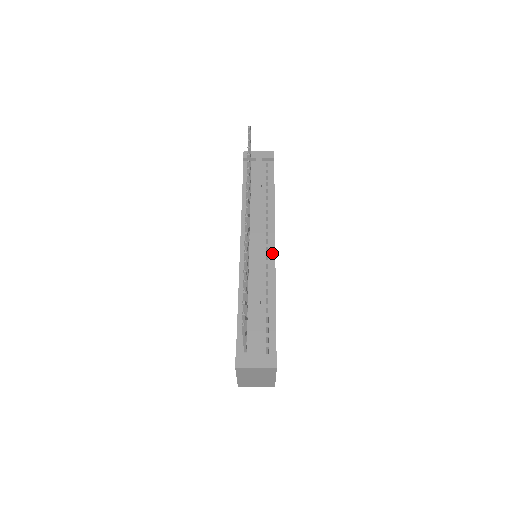
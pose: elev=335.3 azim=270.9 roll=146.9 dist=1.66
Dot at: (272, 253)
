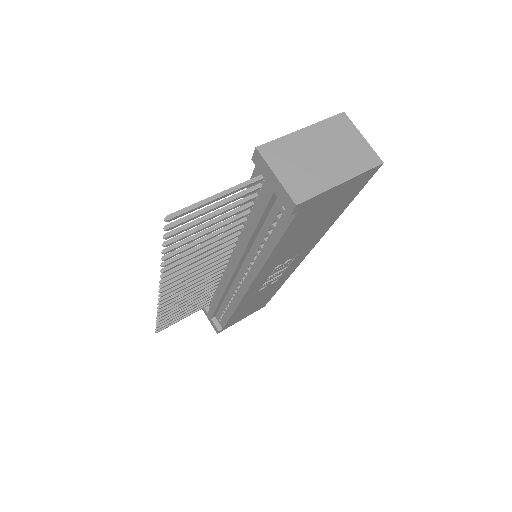
Dot at: (243, 290)
